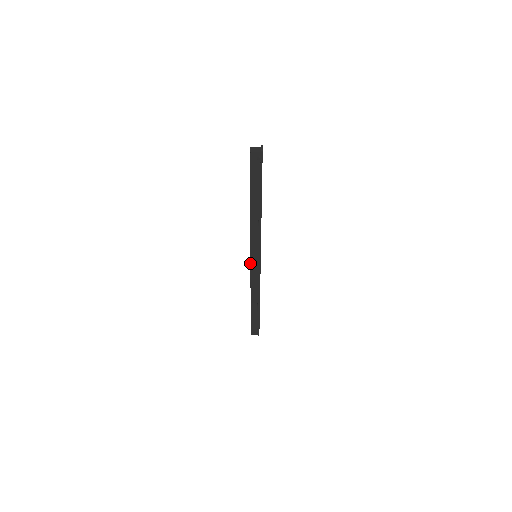
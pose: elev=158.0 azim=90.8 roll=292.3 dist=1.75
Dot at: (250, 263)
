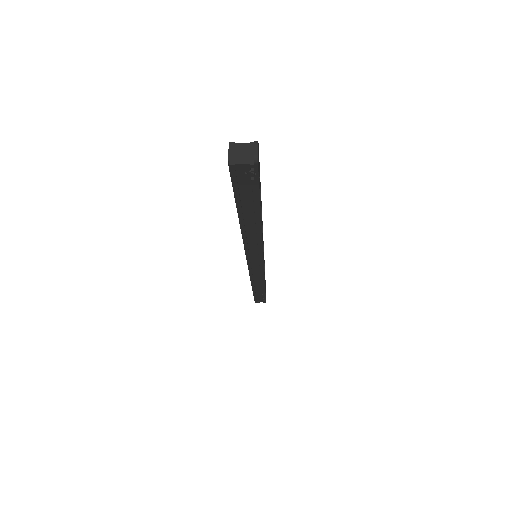
Dot at: occluded
